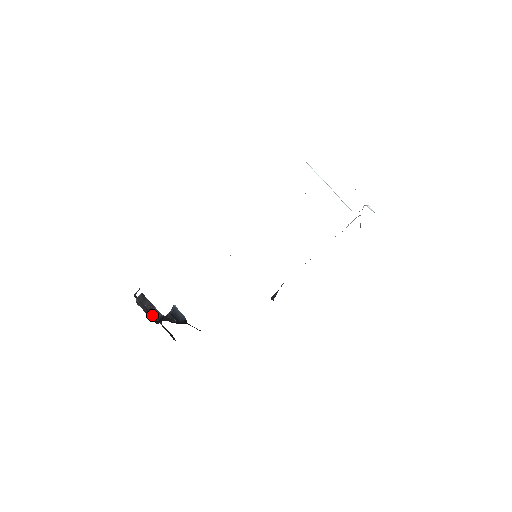
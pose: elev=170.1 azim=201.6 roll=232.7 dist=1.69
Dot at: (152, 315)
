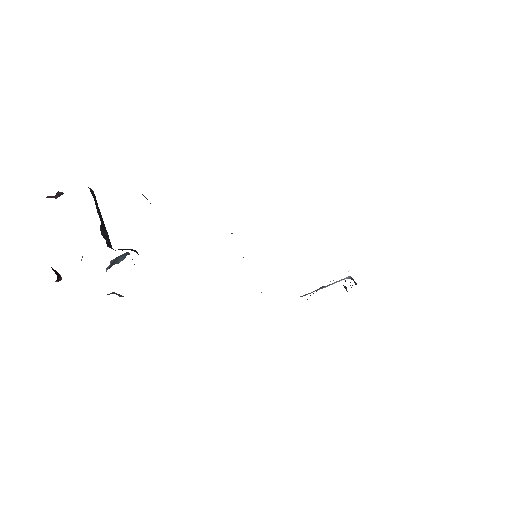
Dot at: (105, 233)
